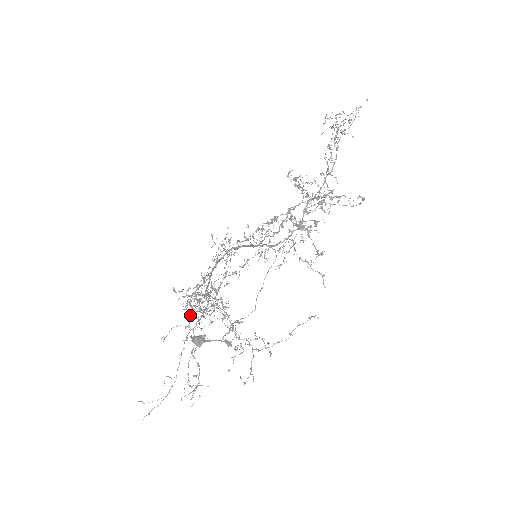
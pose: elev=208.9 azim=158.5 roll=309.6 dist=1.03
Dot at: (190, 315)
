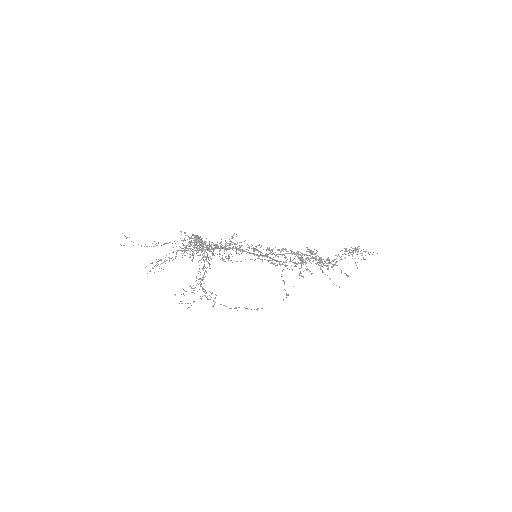
Dot at: (182, 251)
